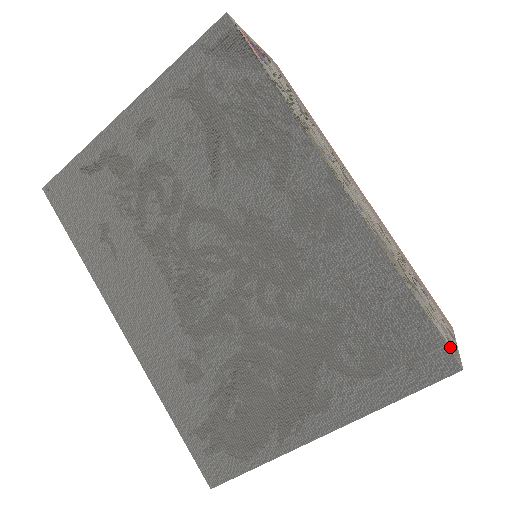
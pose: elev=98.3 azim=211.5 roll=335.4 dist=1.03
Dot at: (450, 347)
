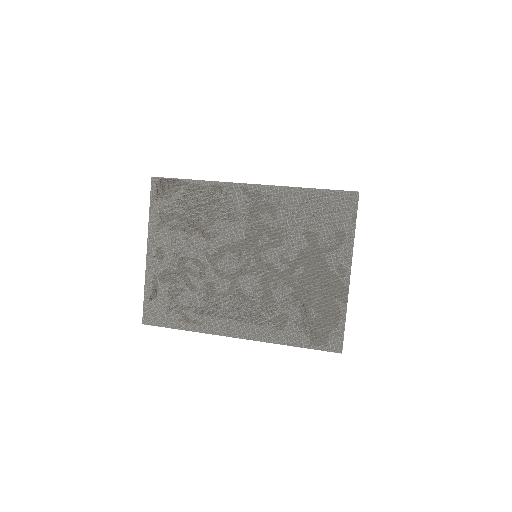
Dot at: occluded
